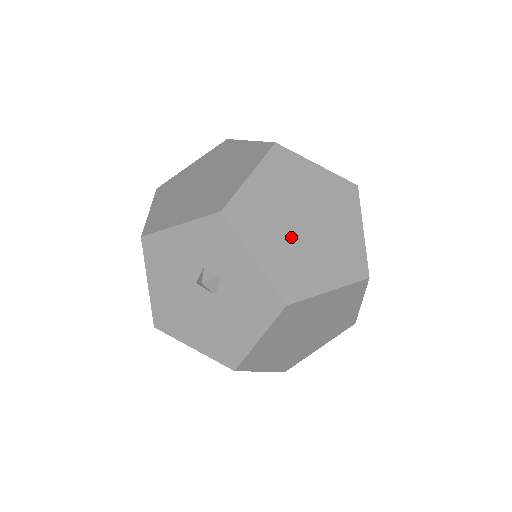
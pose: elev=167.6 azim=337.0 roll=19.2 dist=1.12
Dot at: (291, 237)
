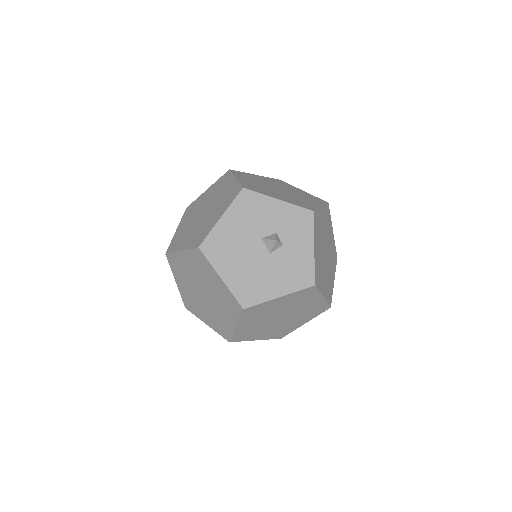
Dot at: (322, 254)
